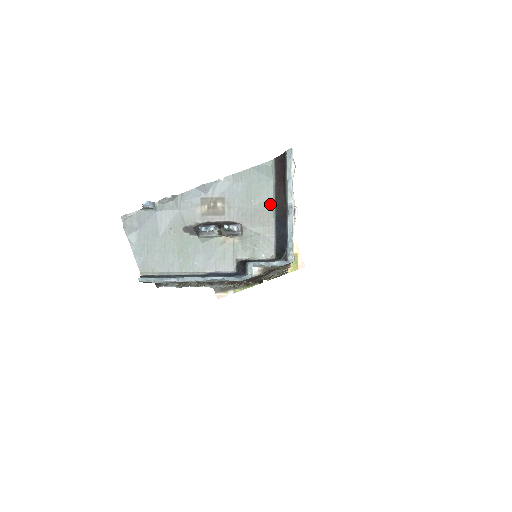
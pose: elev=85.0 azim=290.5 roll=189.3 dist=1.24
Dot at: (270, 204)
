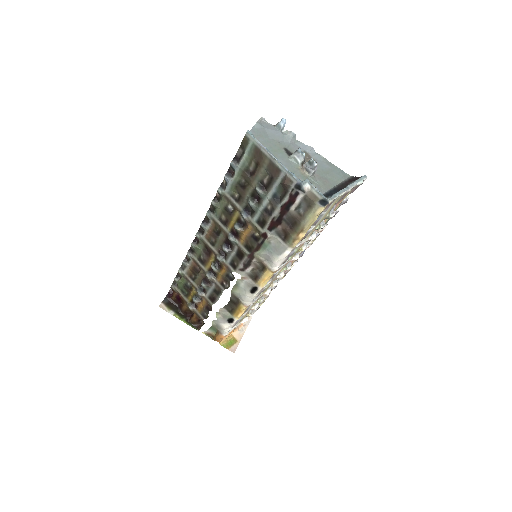
Dot at: (335, 184)
